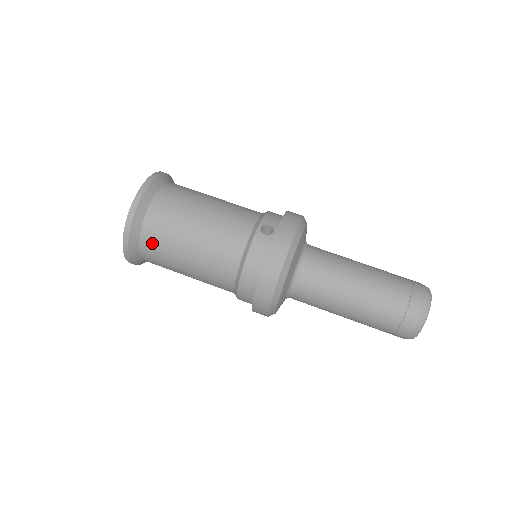
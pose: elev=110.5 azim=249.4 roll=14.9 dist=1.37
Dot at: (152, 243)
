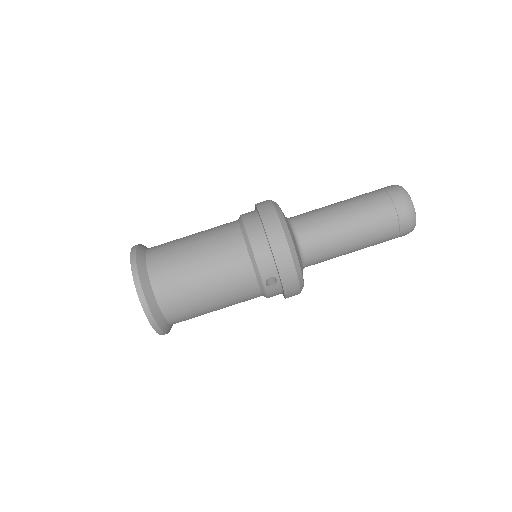
Dot at: occluded
